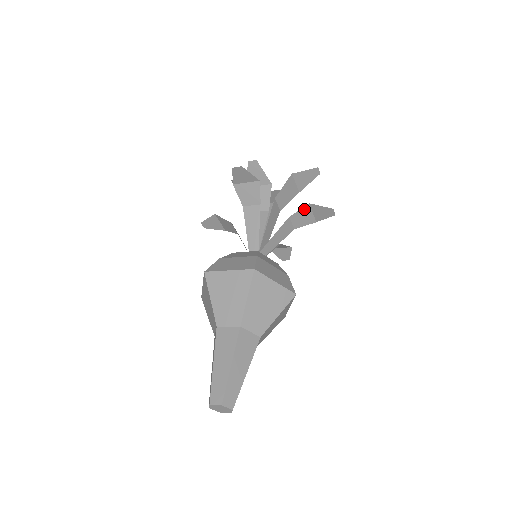
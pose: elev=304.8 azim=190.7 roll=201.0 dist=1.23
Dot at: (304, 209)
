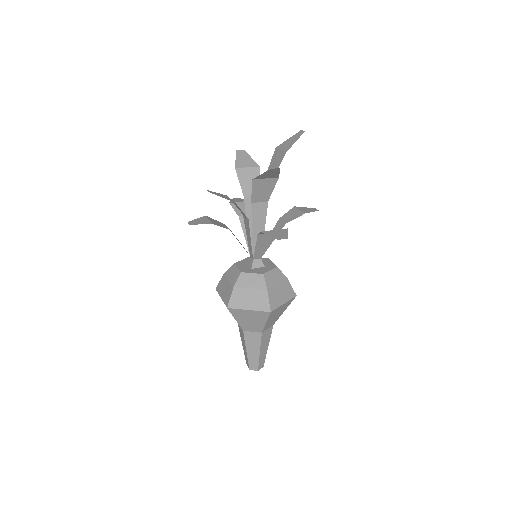
Dot at: occluded
